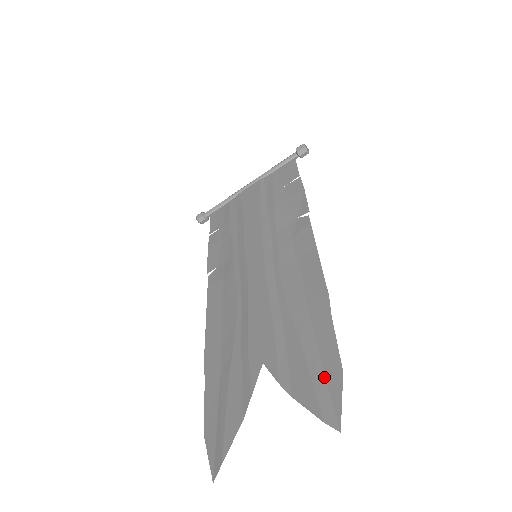
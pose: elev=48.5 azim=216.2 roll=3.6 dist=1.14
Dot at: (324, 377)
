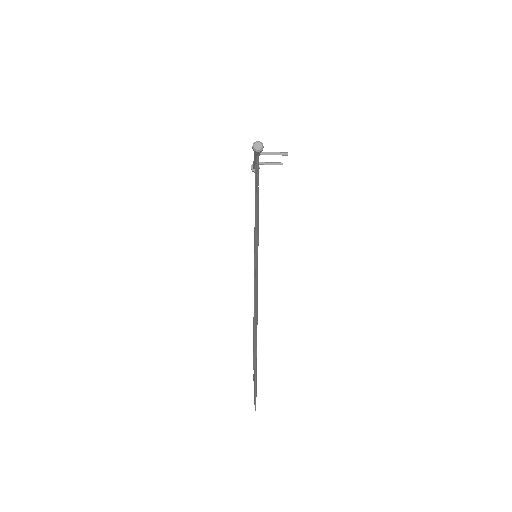
Dot at: (256, 383)
